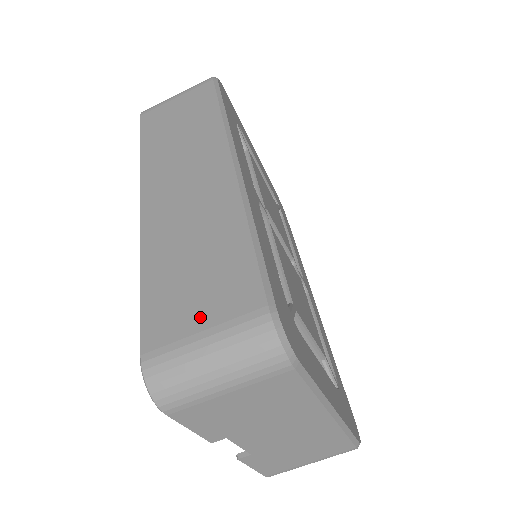
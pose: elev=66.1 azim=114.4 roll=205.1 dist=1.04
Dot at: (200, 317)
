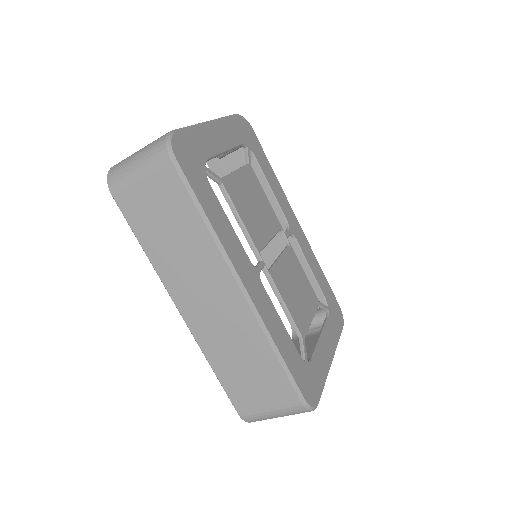
Dot at: (264, 401)
